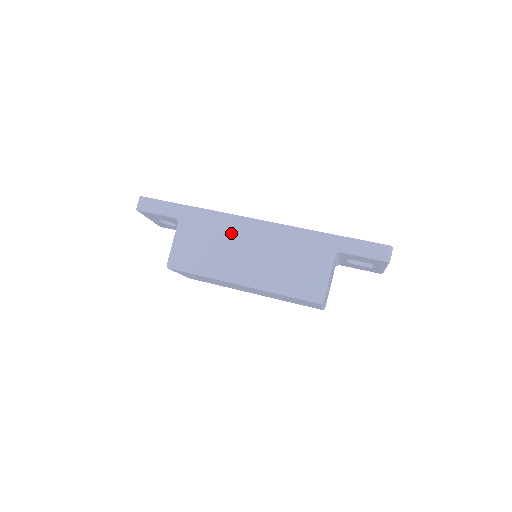
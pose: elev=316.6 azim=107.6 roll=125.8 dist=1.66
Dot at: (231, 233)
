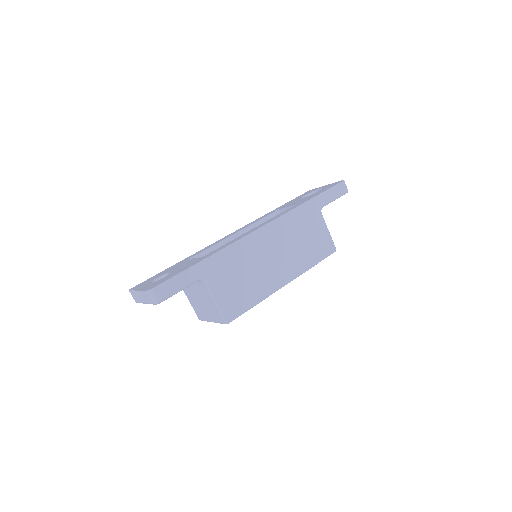
Dot at: (252, 254)
